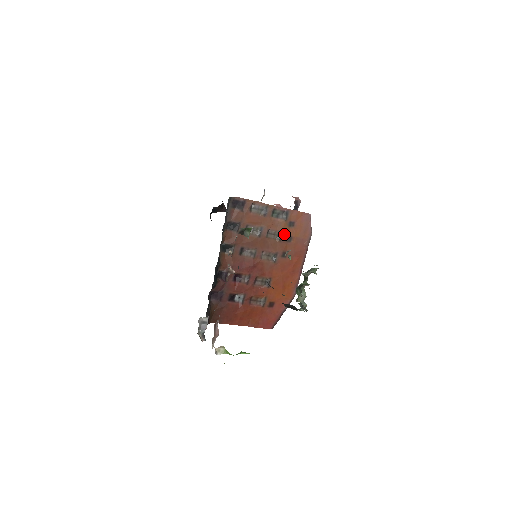
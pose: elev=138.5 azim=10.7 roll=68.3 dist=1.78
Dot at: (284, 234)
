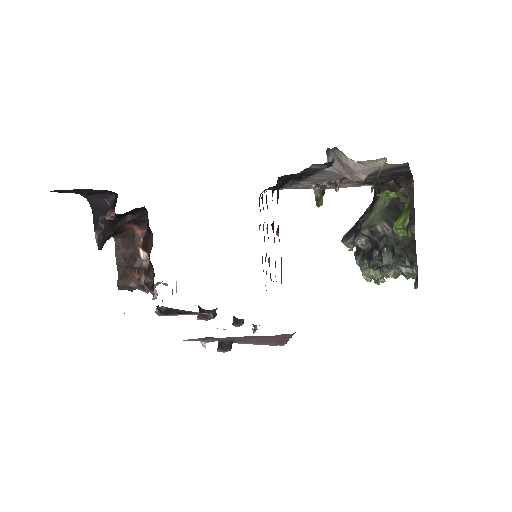
Dot at: occluded
